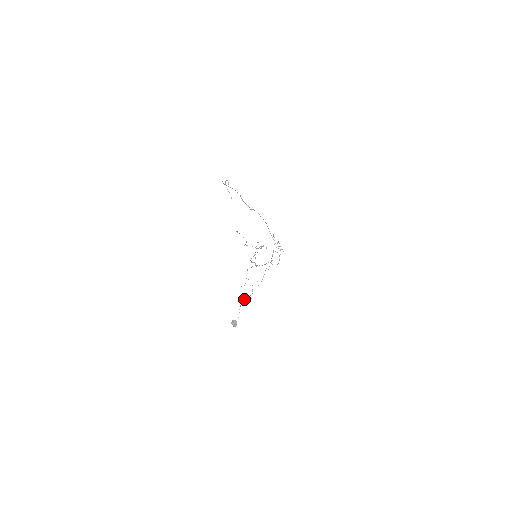
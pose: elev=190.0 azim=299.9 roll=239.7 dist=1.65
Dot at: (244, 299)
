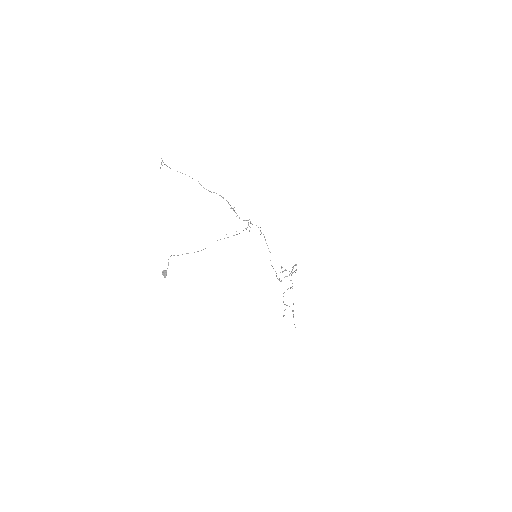
Dot at: occluded
